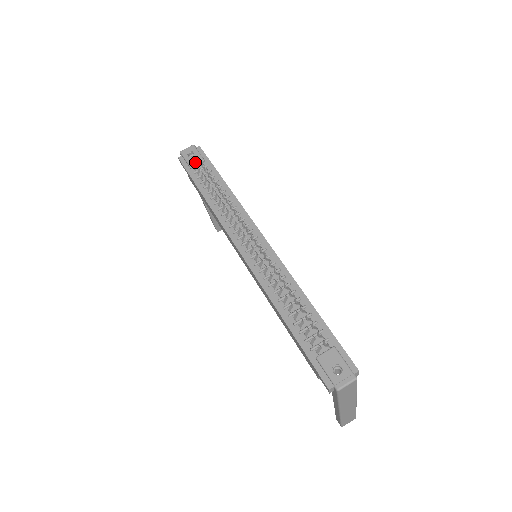
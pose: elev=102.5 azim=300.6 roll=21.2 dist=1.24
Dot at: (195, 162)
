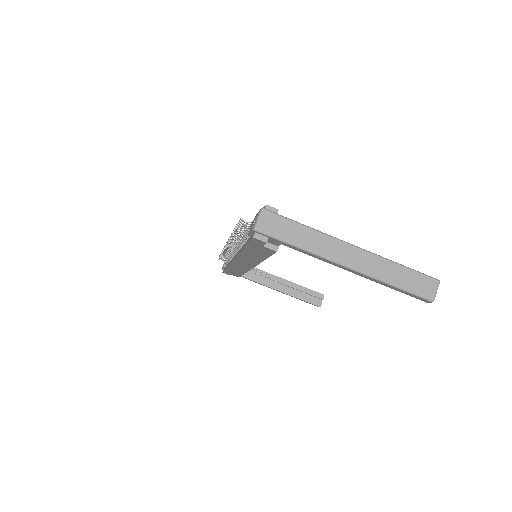
Dot at: occluded
